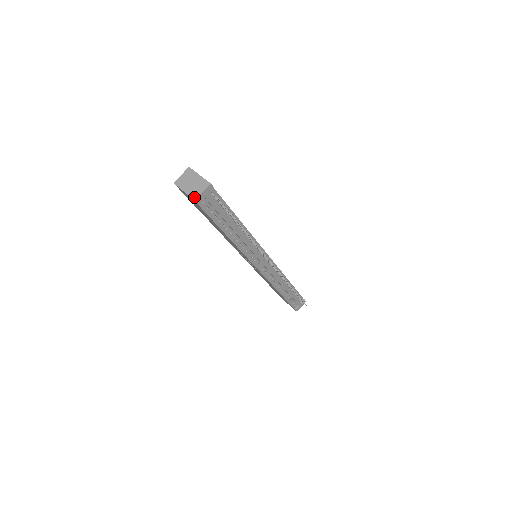
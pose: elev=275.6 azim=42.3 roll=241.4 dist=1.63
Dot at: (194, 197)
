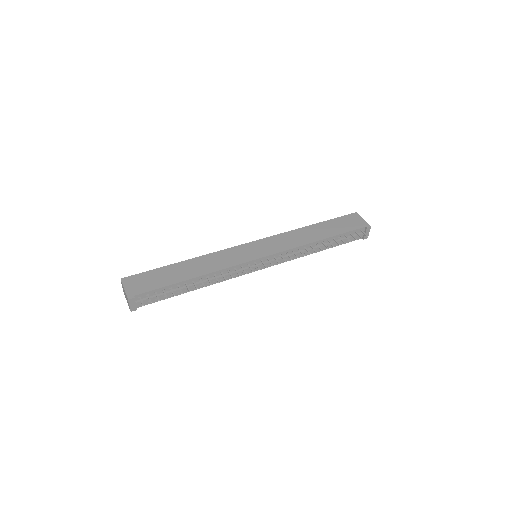
Dot at: occluded
